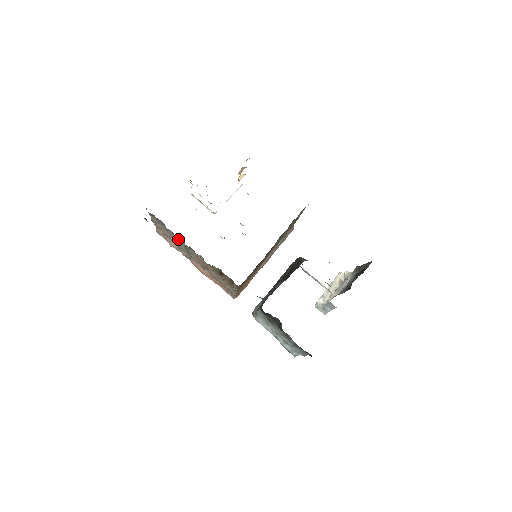
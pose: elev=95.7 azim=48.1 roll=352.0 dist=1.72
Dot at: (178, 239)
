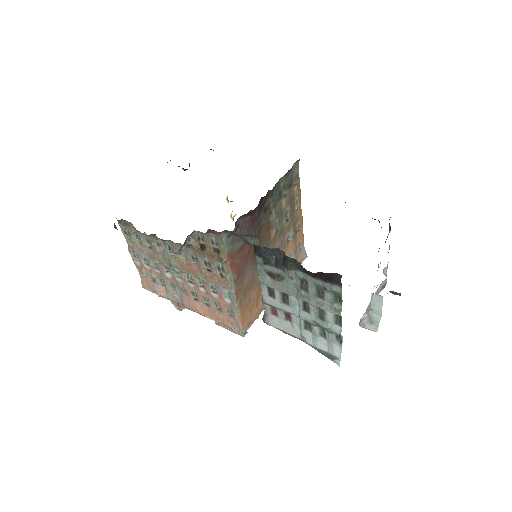
Dot at: (155, 247)
